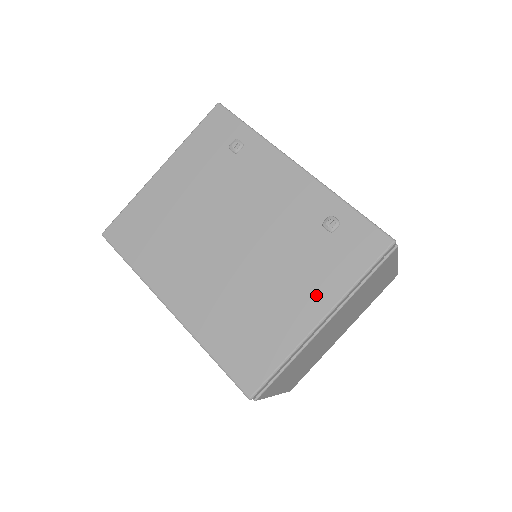
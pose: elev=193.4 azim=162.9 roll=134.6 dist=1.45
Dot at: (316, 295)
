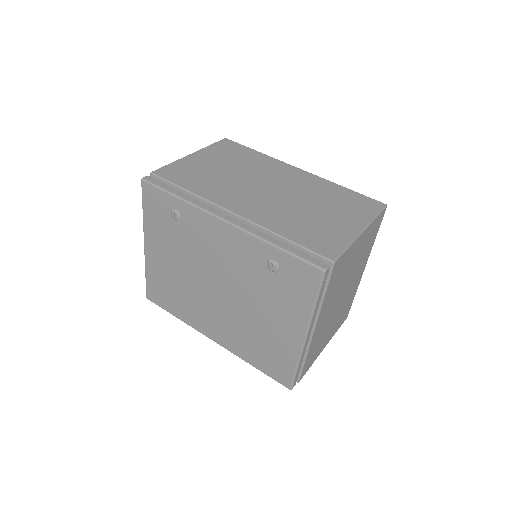
Dot at: (292, 321)
